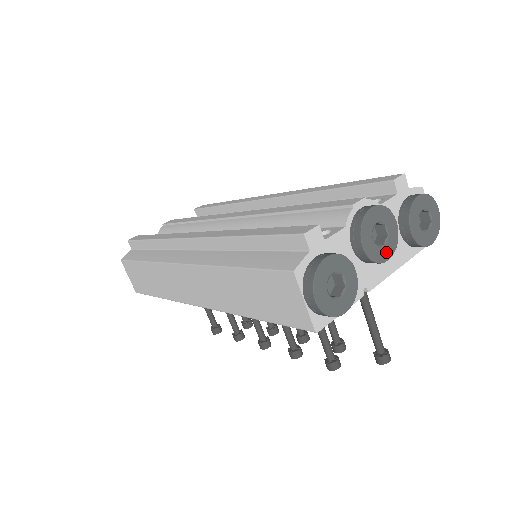
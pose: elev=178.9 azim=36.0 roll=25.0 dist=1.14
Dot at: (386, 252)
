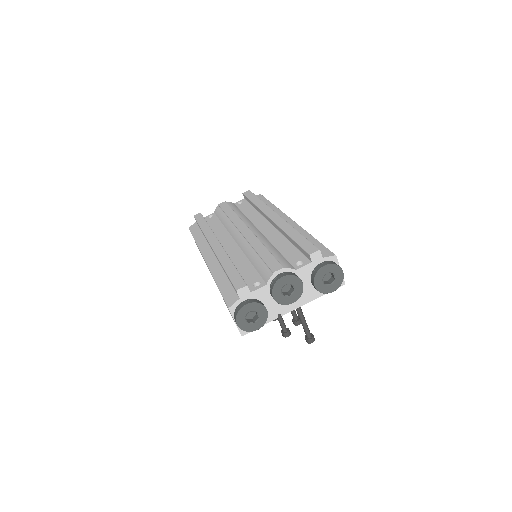
Dot at: (292, 299)
